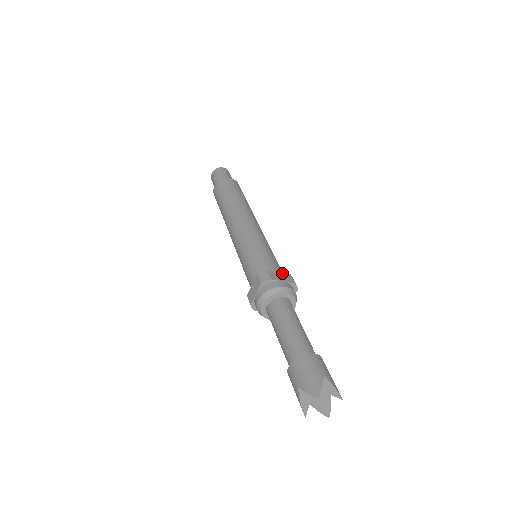
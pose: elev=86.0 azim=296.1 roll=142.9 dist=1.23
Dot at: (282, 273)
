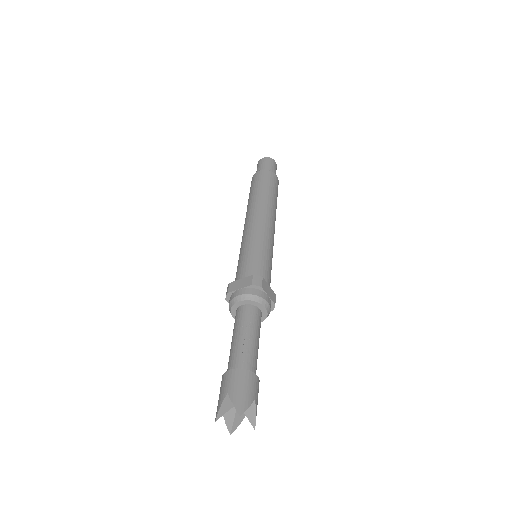
Dot at: (244, 278)
